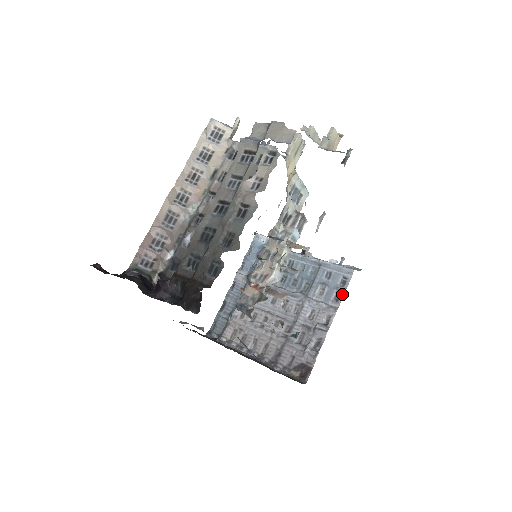
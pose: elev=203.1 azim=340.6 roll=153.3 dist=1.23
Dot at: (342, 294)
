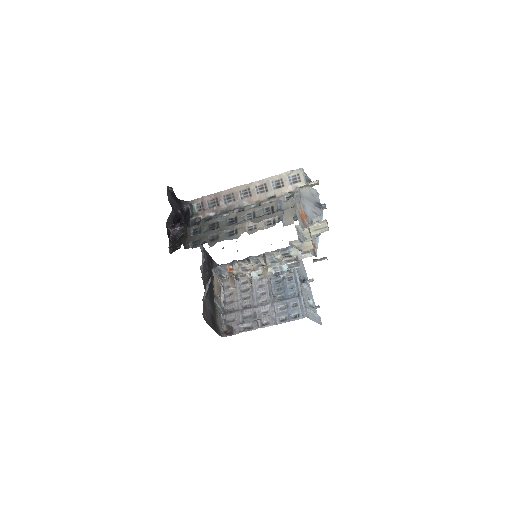
Dot at: (287, 321)
